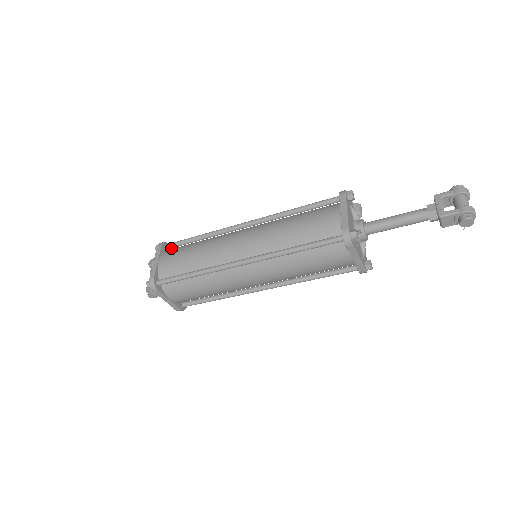
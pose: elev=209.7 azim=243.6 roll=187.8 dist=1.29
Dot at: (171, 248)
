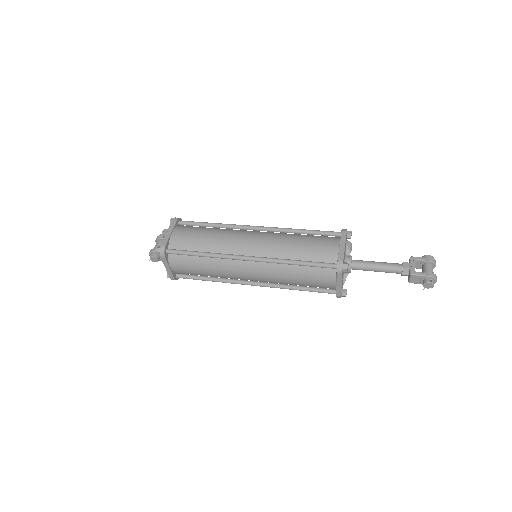
Dot at: (182, 225)
